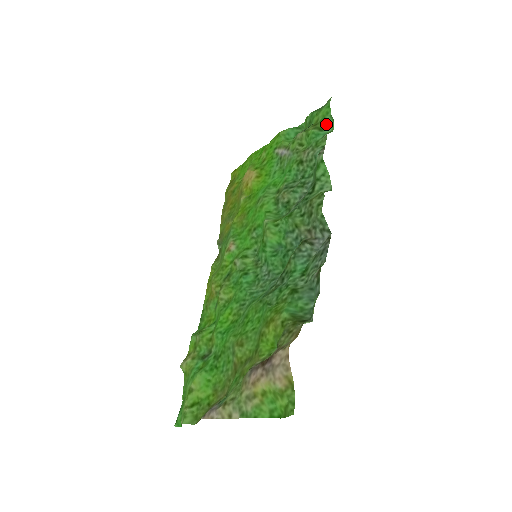
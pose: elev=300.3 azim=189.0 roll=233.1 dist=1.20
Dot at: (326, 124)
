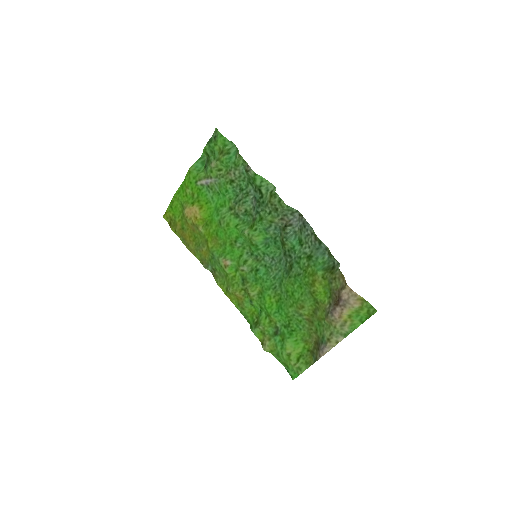
Dot at: (228, 148)
